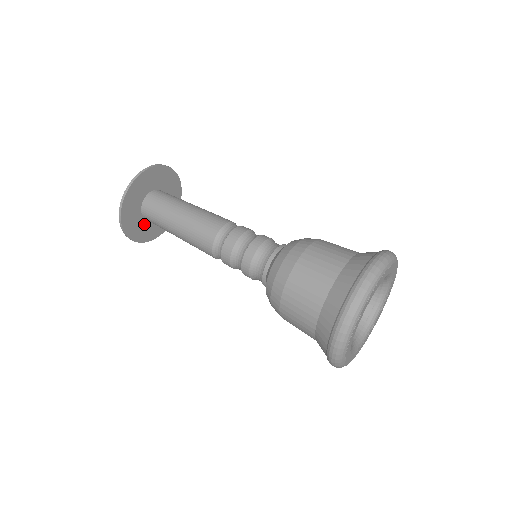
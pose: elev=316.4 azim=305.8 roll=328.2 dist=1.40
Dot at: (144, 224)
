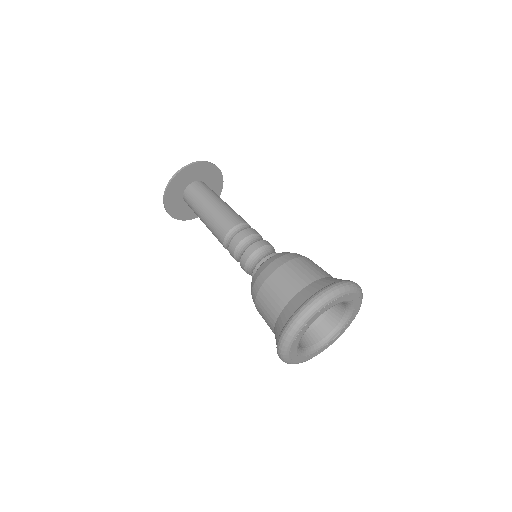
Dot at: (179, 200)
